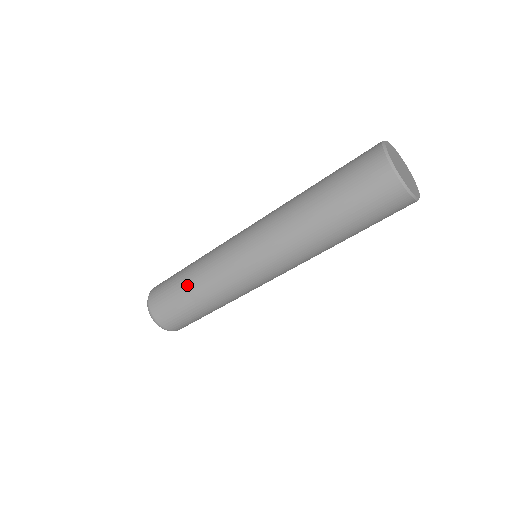
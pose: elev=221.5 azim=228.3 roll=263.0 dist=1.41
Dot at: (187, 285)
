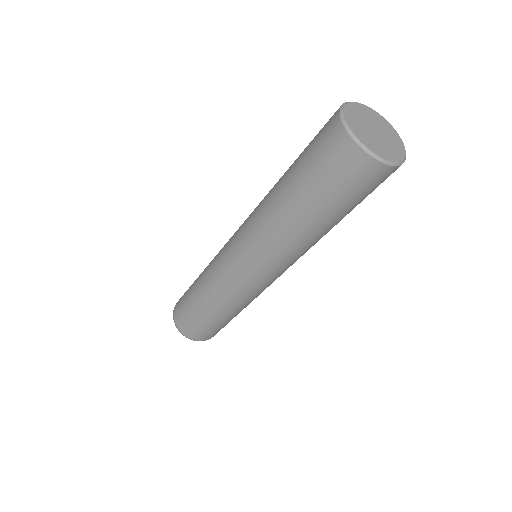
Dot at: (196, 291)
